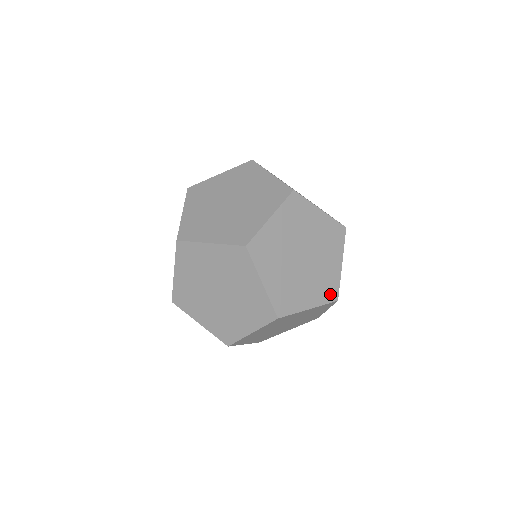
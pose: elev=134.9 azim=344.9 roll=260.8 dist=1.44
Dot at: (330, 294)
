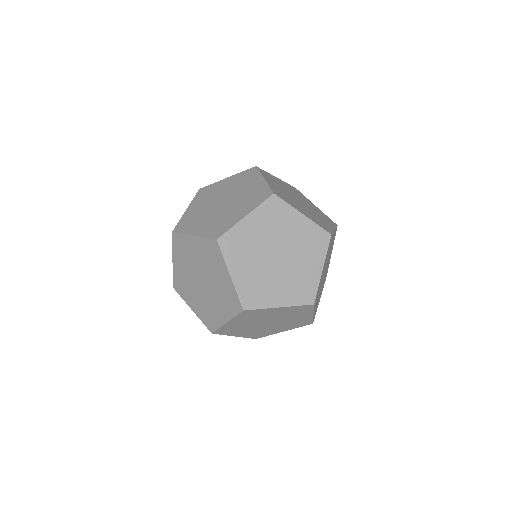
Dot at: (256, 336)
